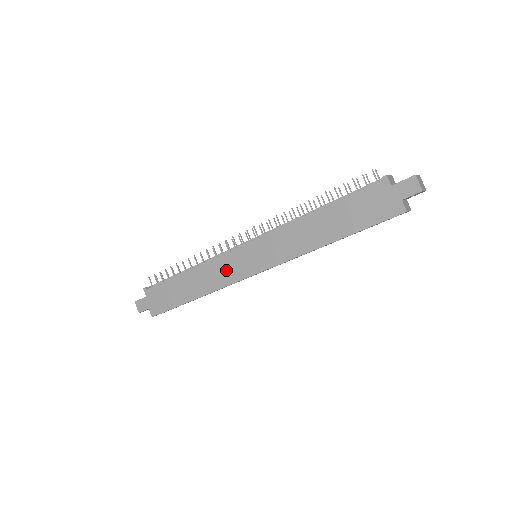
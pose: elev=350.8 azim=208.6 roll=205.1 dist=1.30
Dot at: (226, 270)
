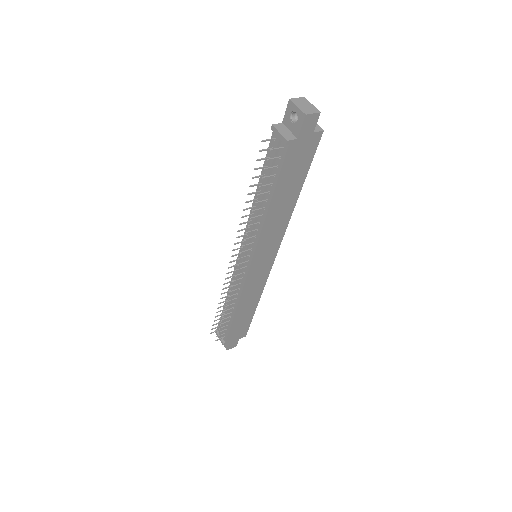
Dot at: (256, 283)
